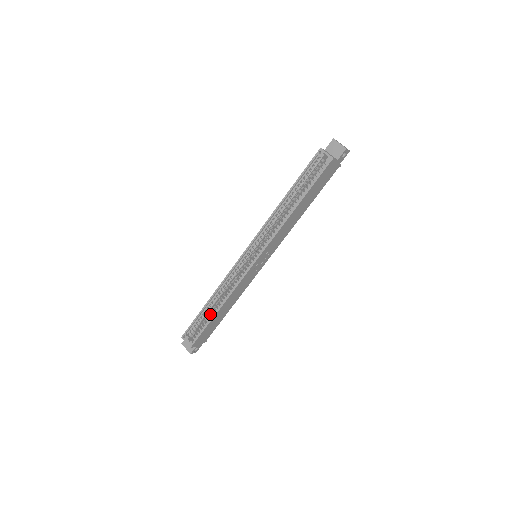
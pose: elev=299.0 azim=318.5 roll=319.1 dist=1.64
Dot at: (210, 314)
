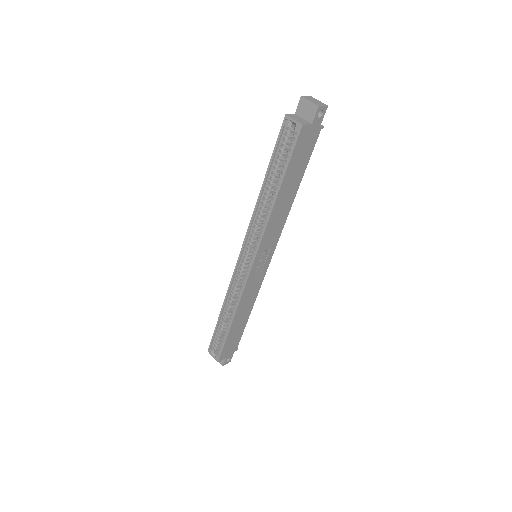
Dot at: occluded
